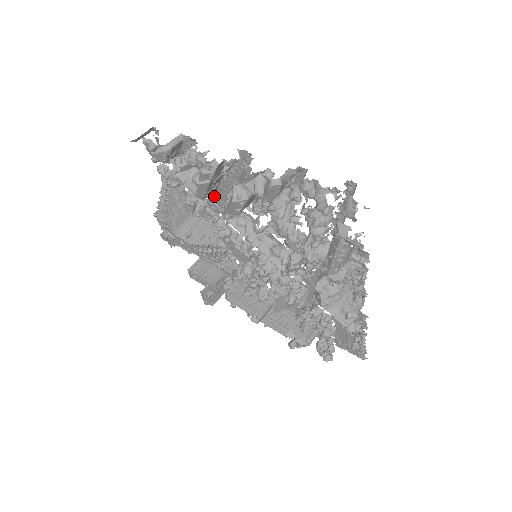
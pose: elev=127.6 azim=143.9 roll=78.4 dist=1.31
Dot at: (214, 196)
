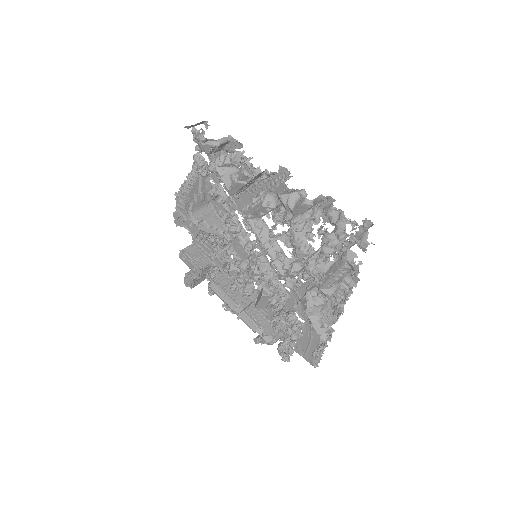
Dot at: (239, 195)
